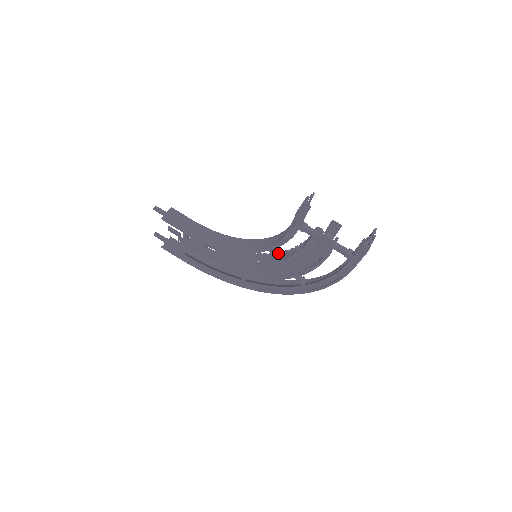
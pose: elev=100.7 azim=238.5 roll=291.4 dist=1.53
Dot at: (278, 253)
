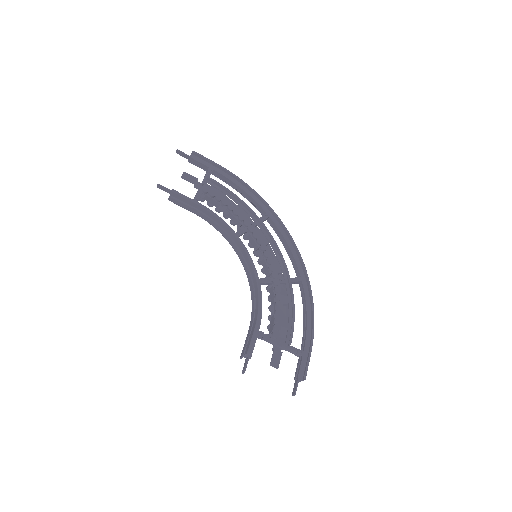
Dot at: (265, 284)
